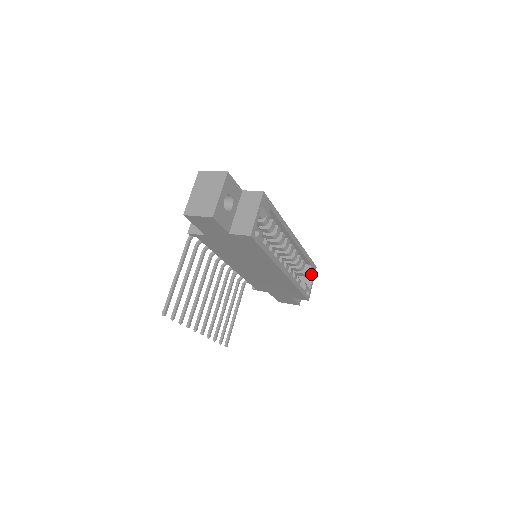
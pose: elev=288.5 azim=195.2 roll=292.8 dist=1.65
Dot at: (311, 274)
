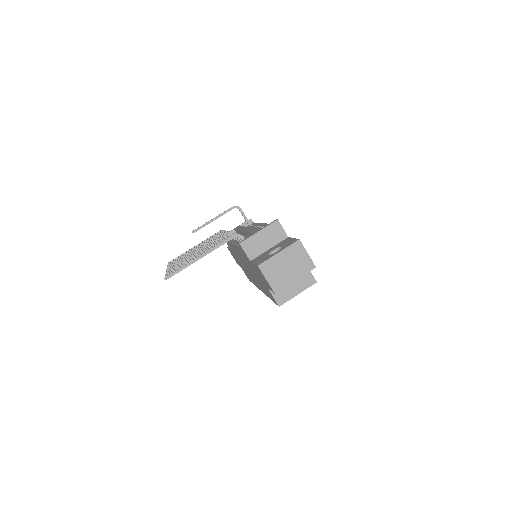
Dot at: occluded
